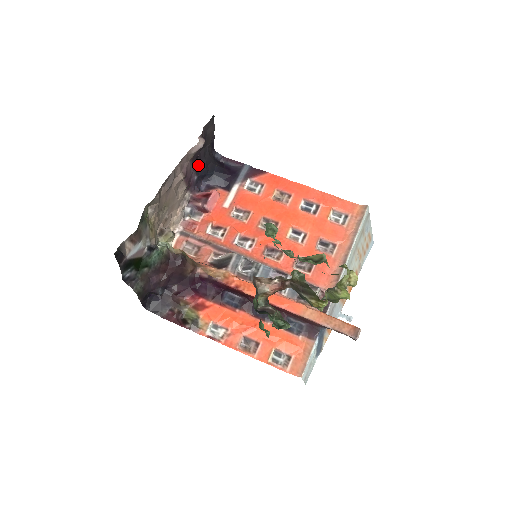
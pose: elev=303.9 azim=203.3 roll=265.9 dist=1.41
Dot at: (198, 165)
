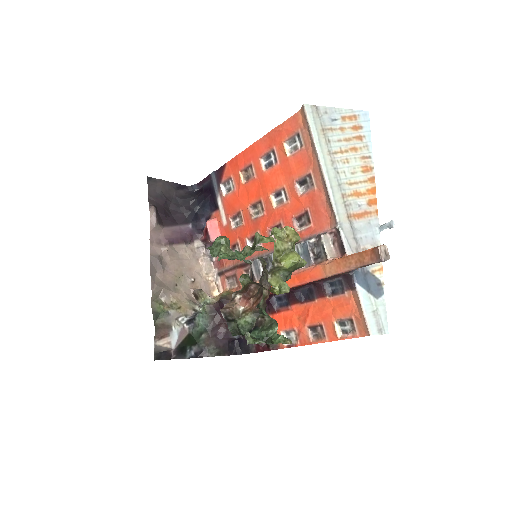
Dot at: (180, 218)
